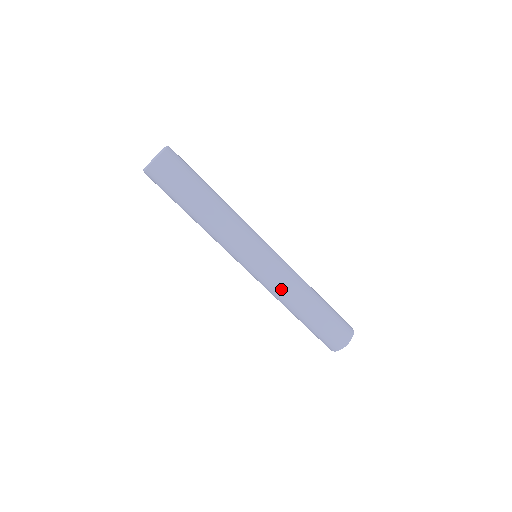
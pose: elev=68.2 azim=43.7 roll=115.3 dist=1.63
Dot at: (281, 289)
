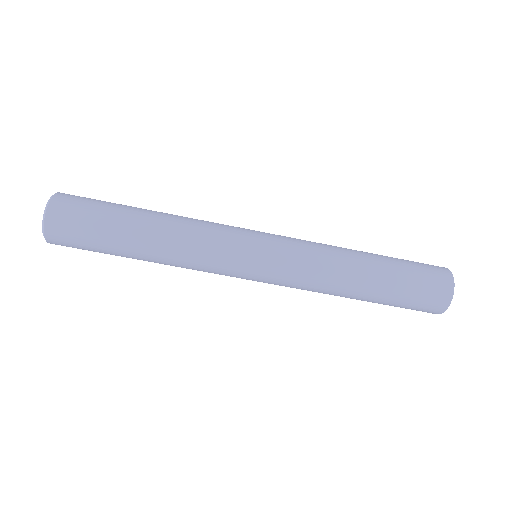
Dot at: (312, 282)
